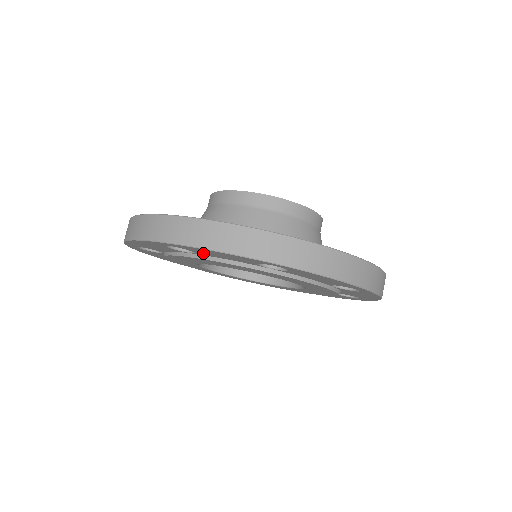
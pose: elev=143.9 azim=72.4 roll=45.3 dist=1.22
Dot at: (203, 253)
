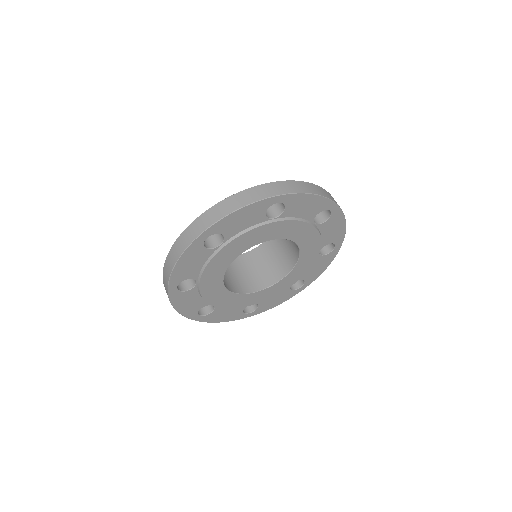
Dot at: (291, 210)
